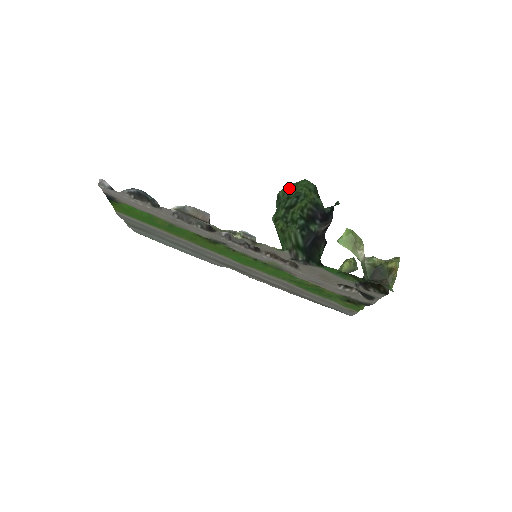
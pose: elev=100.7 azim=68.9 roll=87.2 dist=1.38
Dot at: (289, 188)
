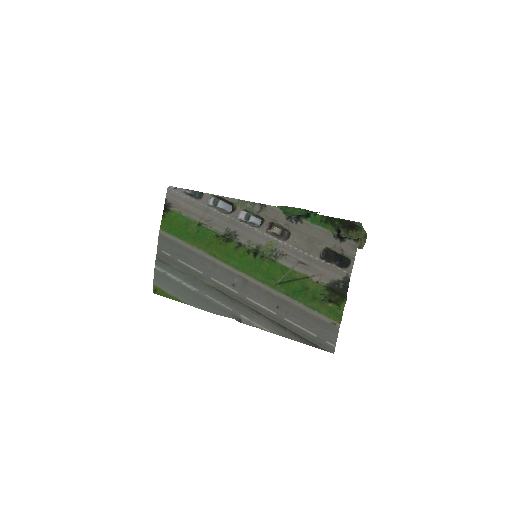
Dot at: (289, 209)
